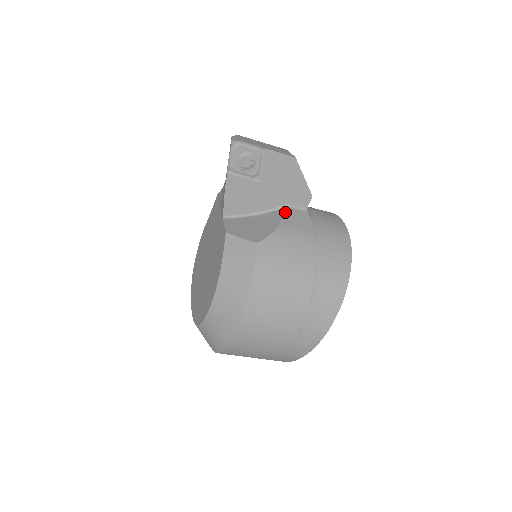
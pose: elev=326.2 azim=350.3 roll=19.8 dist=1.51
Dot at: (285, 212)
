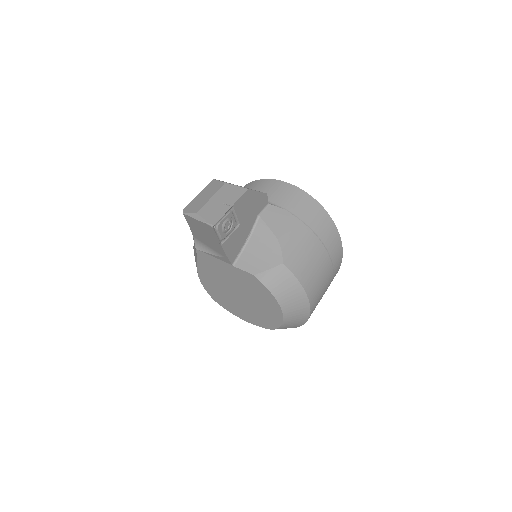
Dot at: (264, 222)
